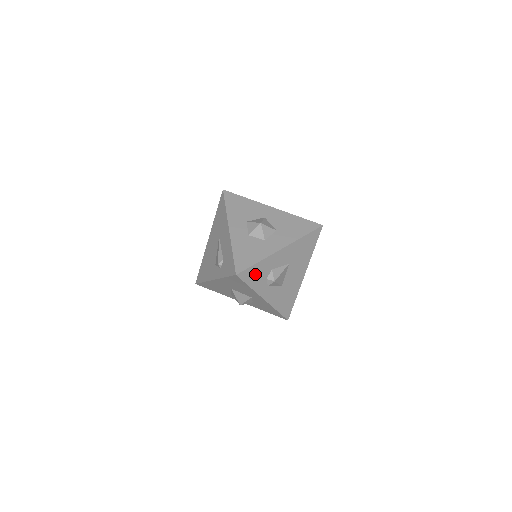
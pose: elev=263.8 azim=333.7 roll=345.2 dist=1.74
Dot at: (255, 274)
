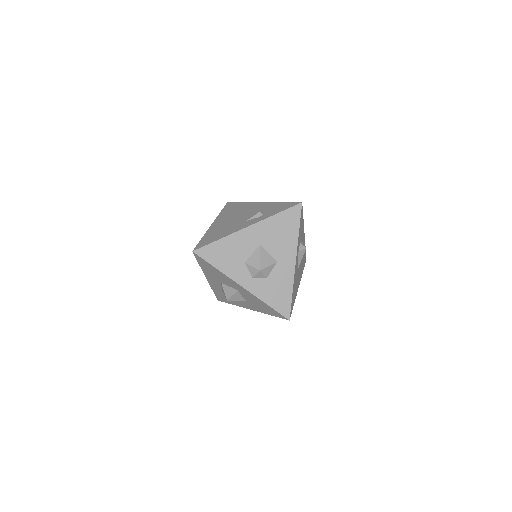
Dot at: (301, 225)
